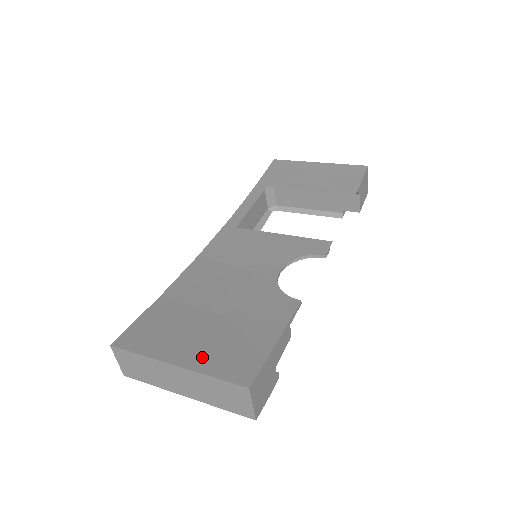
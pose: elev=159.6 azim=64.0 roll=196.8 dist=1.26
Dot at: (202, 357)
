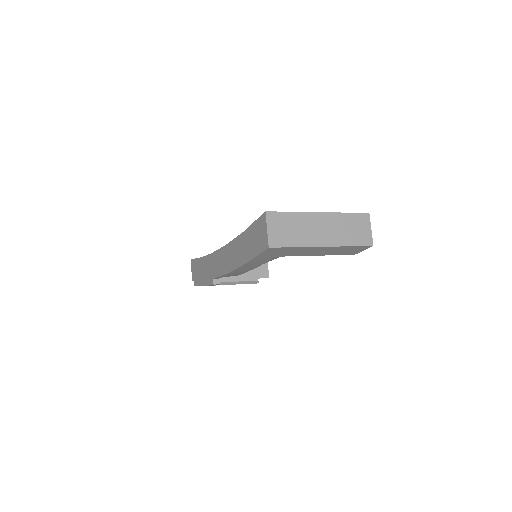
Dot at: occluded
